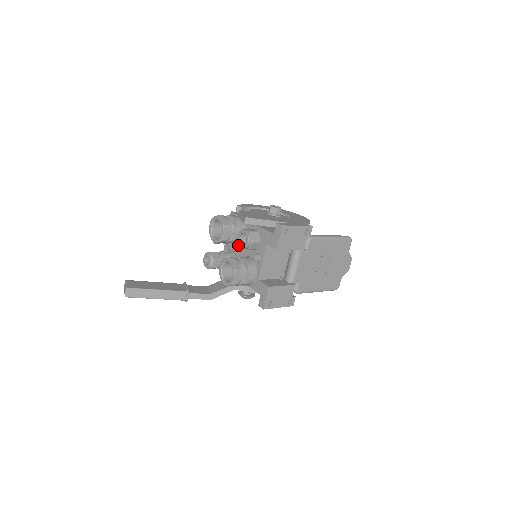
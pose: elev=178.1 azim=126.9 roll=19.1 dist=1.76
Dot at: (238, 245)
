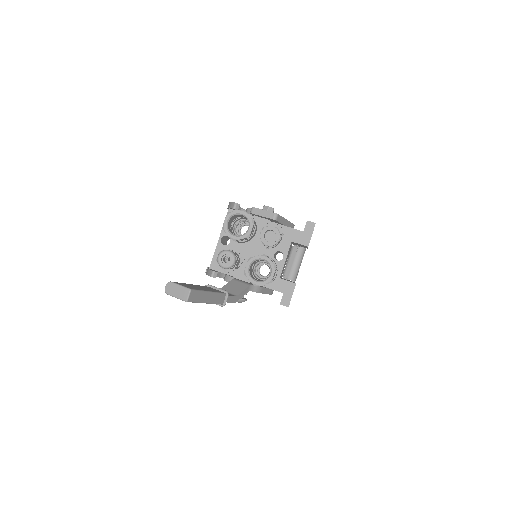
Dot at: (244, 244)
